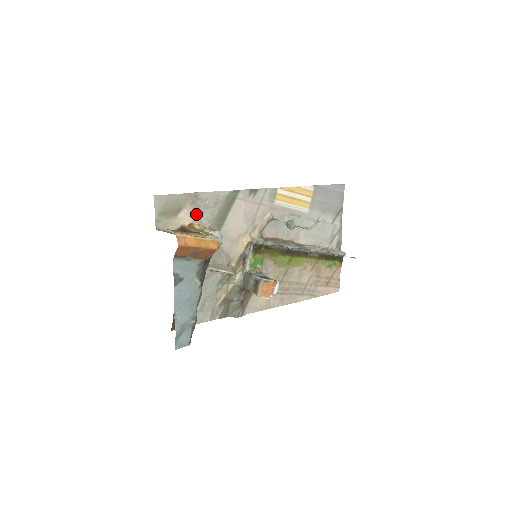
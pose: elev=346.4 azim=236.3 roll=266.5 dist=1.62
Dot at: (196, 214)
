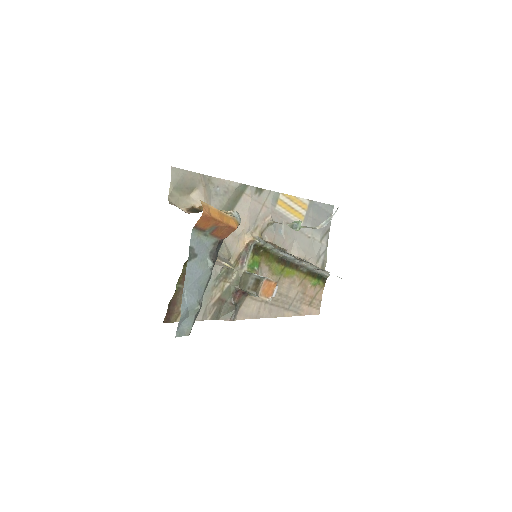
Dot at: (207, 198)
